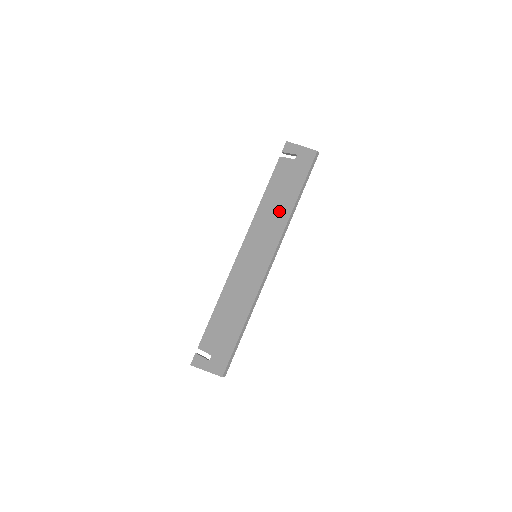
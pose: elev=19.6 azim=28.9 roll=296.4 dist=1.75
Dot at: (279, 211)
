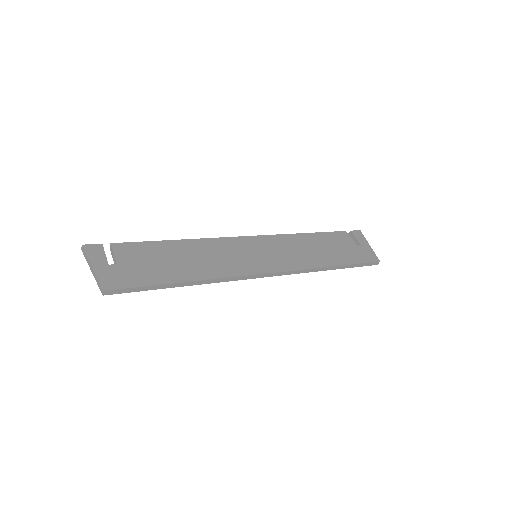
Dot at: (312, 255)
